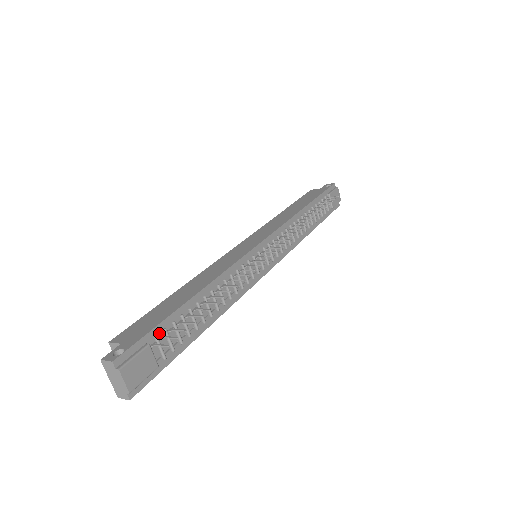
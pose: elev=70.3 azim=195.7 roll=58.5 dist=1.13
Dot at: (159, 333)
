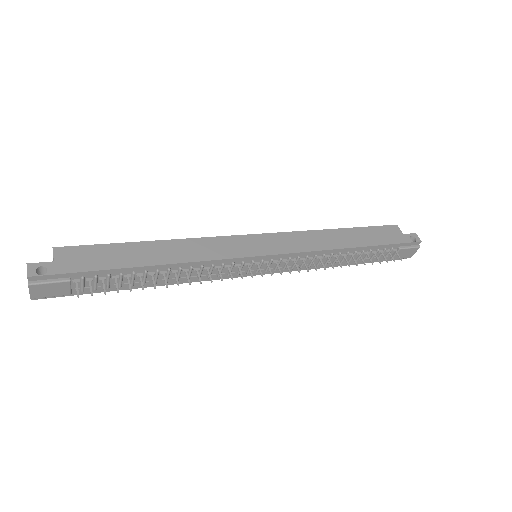
Dot at: (89, 276)
